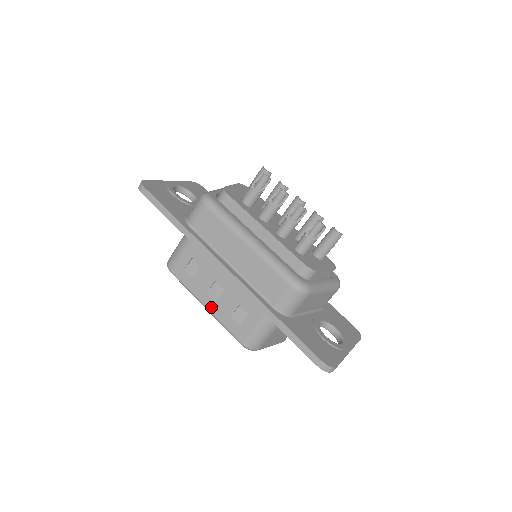
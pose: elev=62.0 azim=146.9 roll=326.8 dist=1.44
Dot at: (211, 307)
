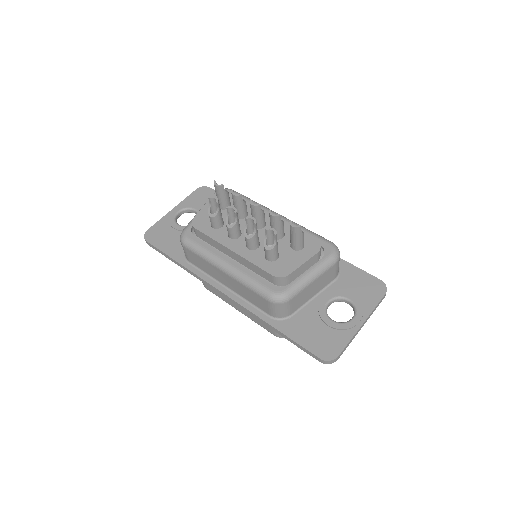
Dot at: (242, 312)
